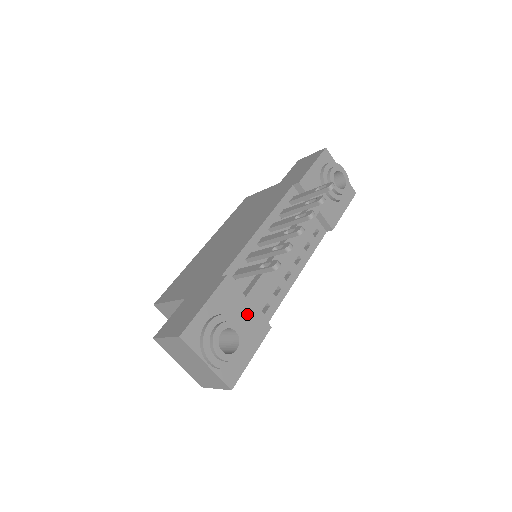
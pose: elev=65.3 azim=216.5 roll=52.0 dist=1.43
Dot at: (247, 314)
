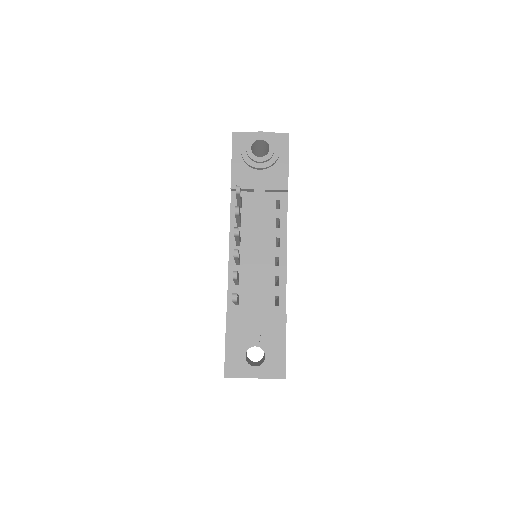
Dot at: (260, 323)
